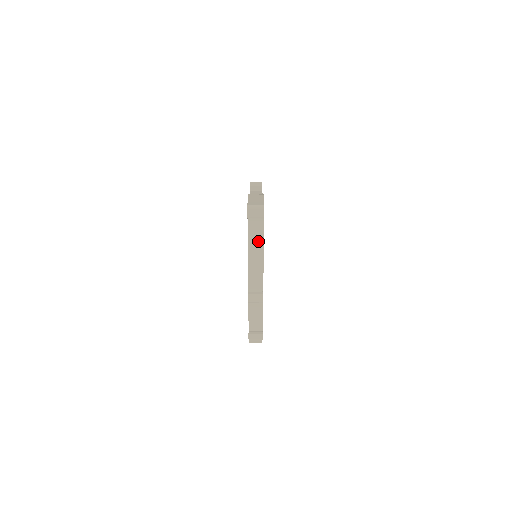
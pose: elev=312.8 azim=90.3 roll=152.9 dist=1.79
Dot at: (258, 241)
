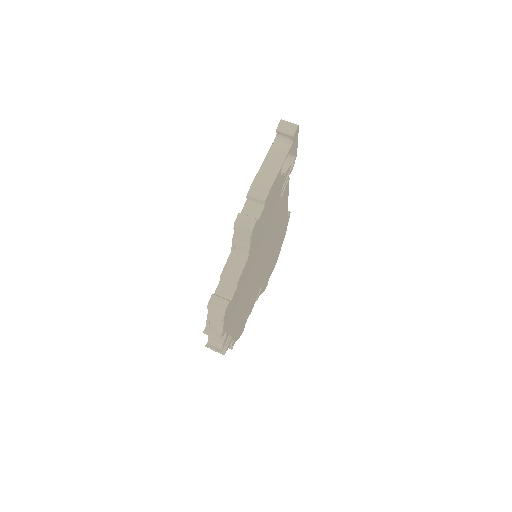
Dot at: (277, 162)
